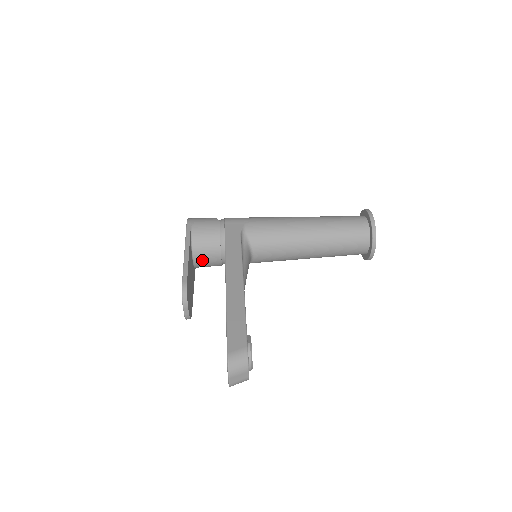
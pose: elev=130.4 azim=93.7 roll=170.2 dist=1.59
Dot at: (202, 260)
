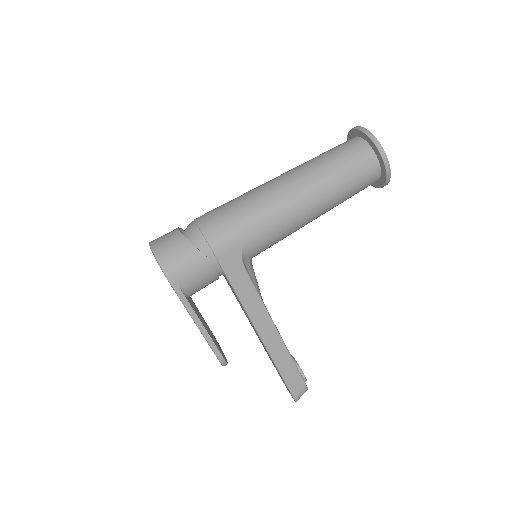
Dot at: occluded
